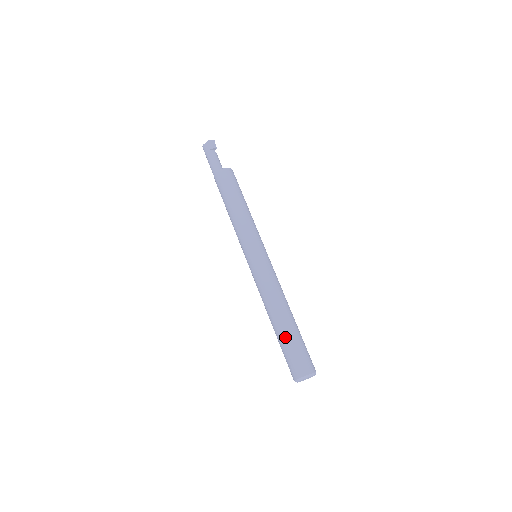
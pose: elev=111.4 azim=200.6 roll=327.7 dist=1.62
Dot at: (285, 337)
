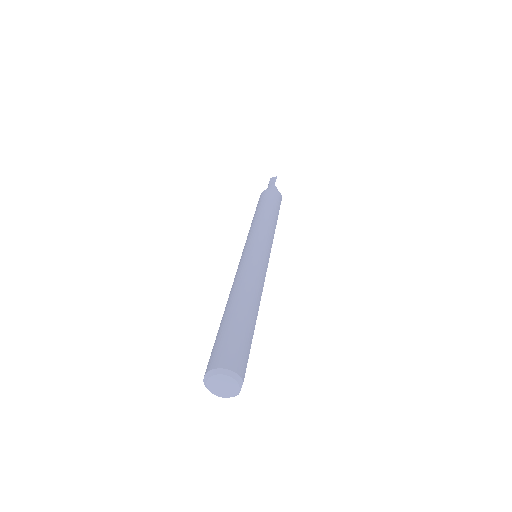
Dot at: (219, 327)
